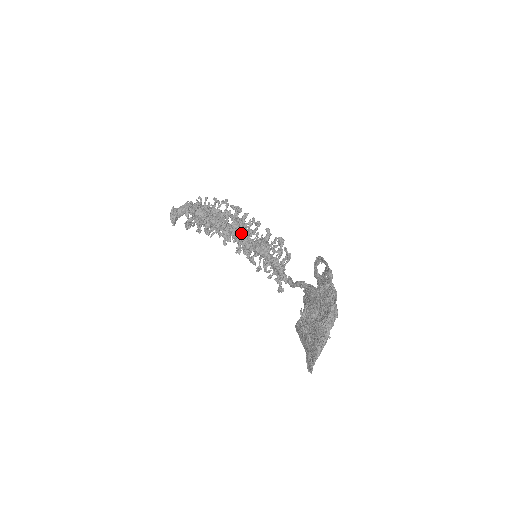
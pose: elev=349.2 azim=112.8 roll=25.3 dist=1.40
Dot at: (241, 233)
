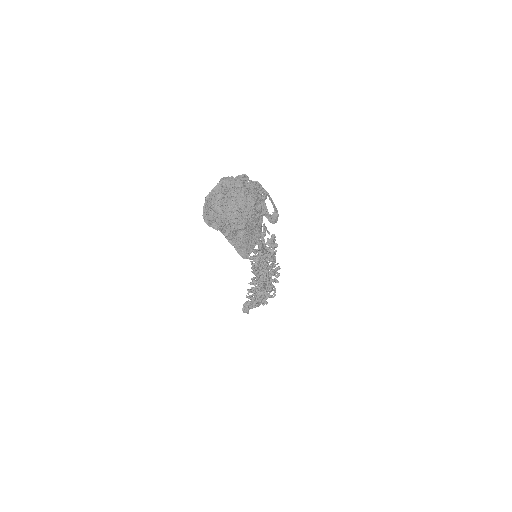
Dot at: occluded
